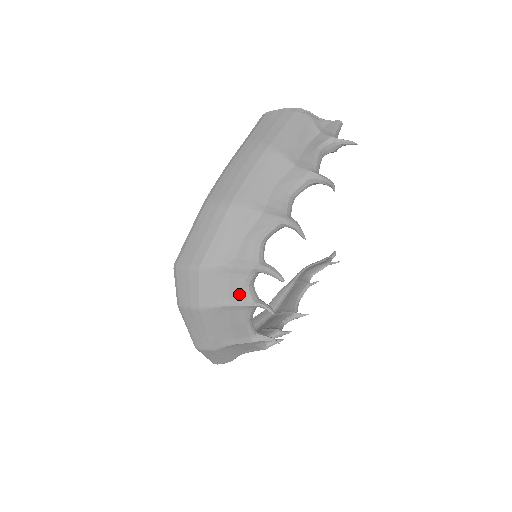
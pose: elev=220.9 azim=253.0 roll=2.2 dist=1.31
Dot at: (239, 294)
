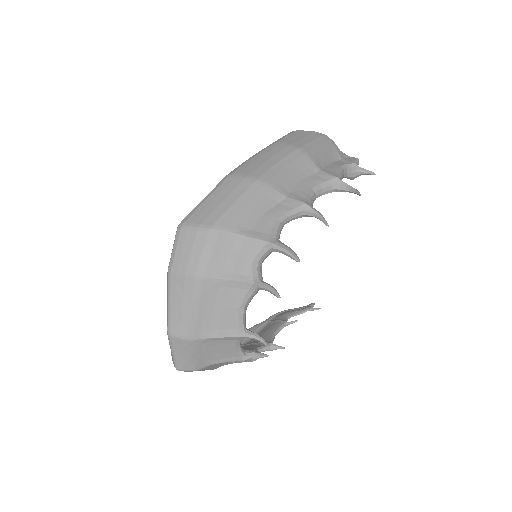
Dot at: (245, 268)
